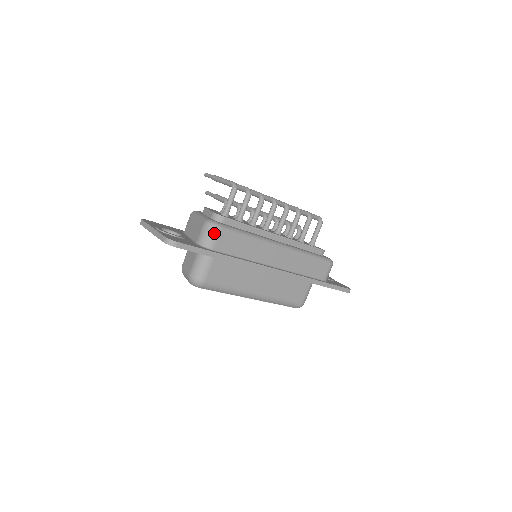
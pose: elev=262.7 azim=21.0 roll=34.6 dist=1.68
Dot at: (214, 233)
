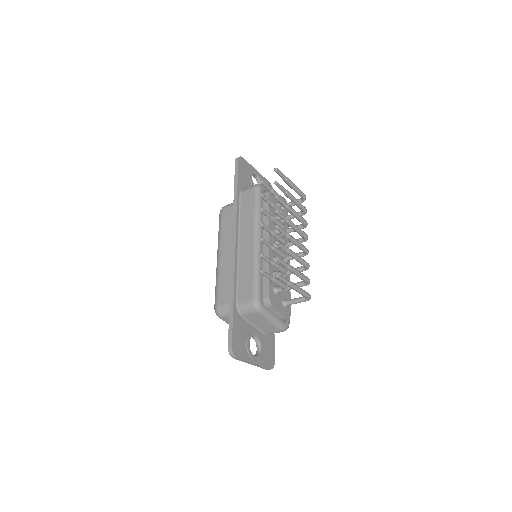
Dot at: occluded
